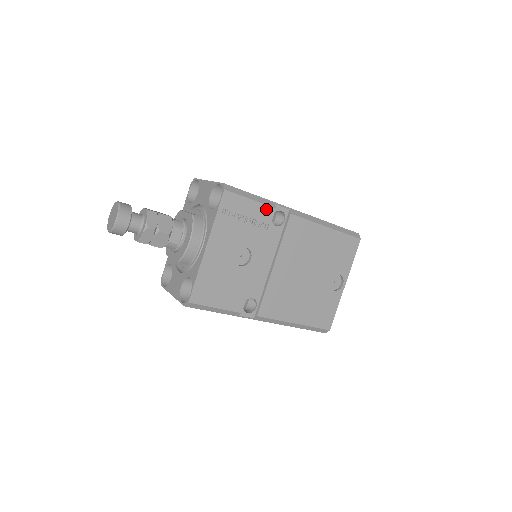
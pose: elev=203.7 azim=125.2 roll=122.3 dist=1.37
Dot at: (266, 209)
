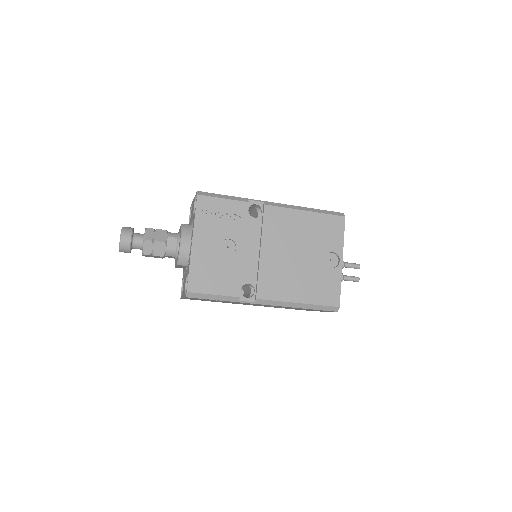
Dot at: (240, 204)
